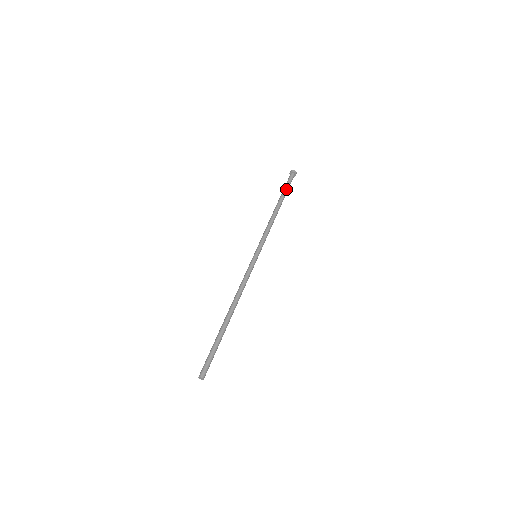
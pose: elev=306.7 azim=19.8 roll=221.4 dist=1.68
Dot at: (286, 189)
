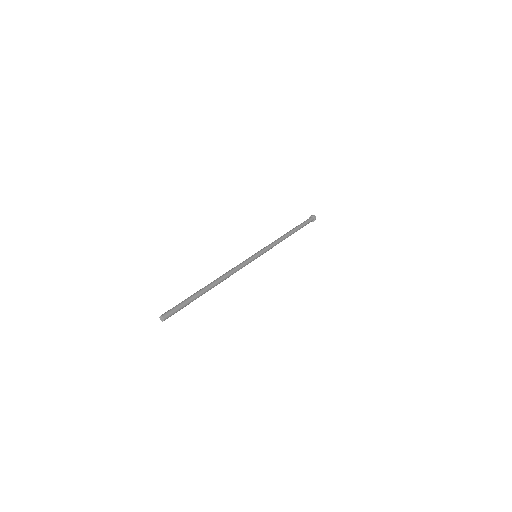
Dot at: (303, 226)
